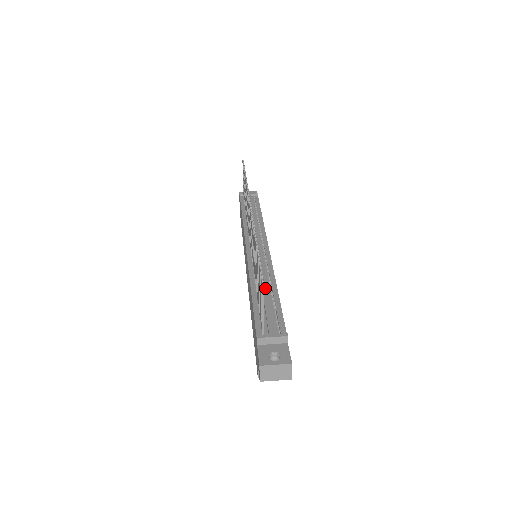
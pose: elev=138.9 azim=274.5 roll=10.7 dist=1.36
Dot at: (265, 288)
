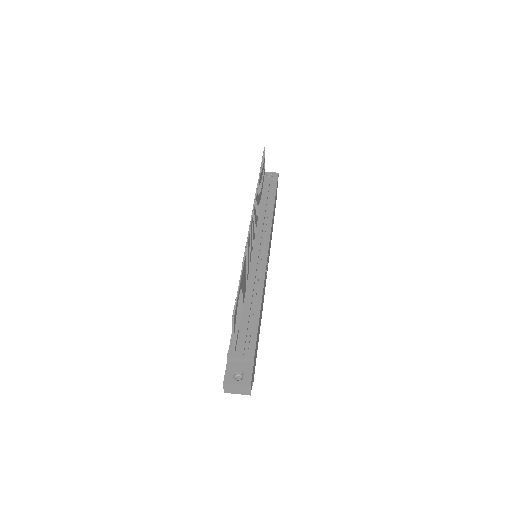
Dot at: (250, 301)
